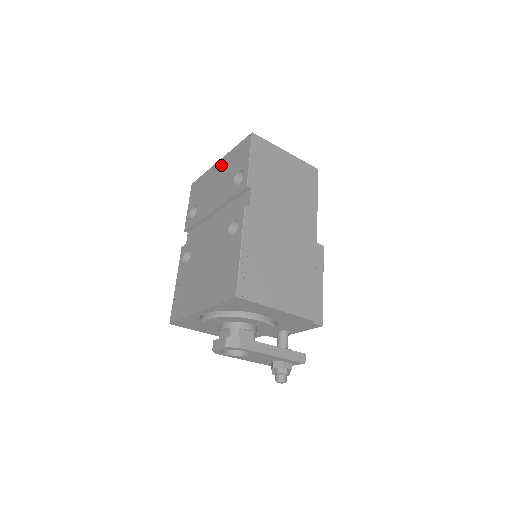
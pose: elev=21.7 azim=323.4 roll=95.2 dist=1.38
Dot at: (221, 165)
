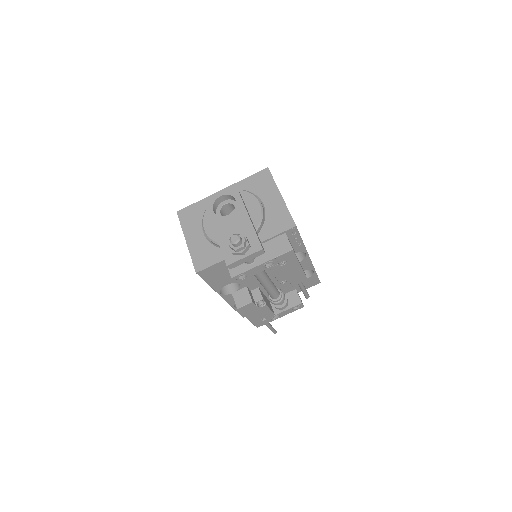
Dot at: occluded
